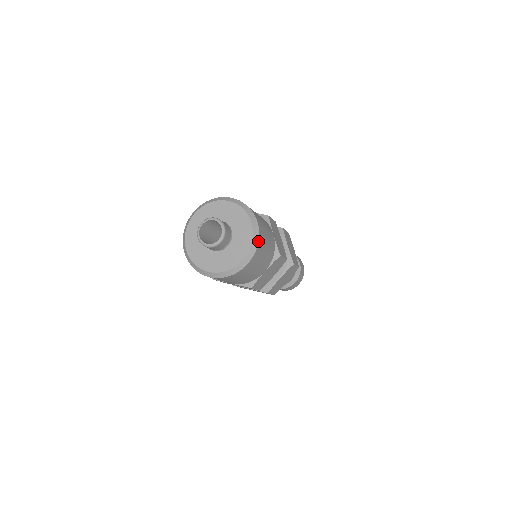
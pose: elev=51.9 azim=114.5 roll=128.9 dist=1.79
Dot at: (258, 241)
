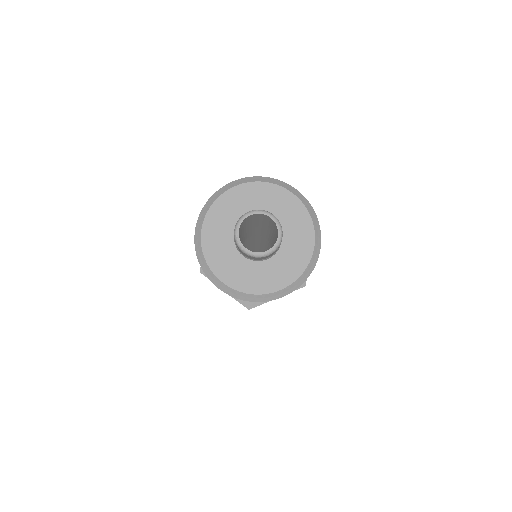
Dot at: (313, 211)
